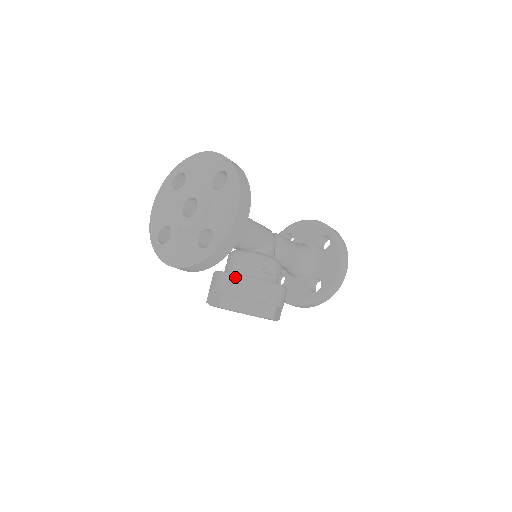
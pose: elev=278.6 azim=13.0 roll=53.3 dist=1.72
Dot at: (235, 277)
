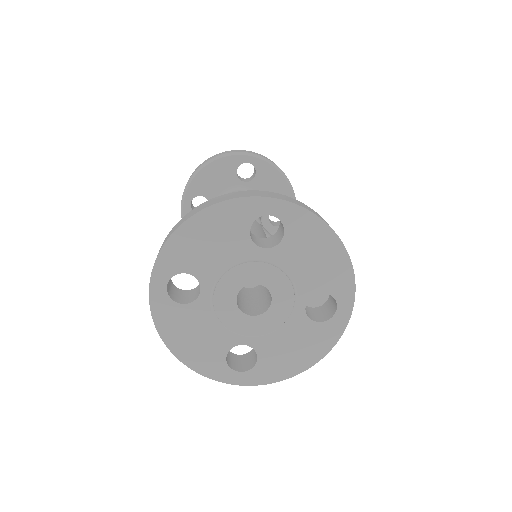
Dot at: occluded
